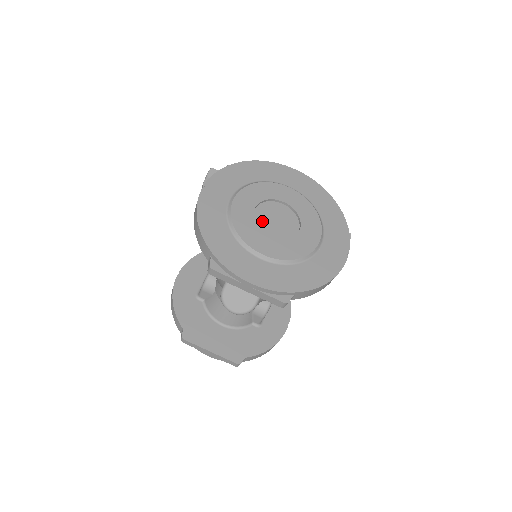
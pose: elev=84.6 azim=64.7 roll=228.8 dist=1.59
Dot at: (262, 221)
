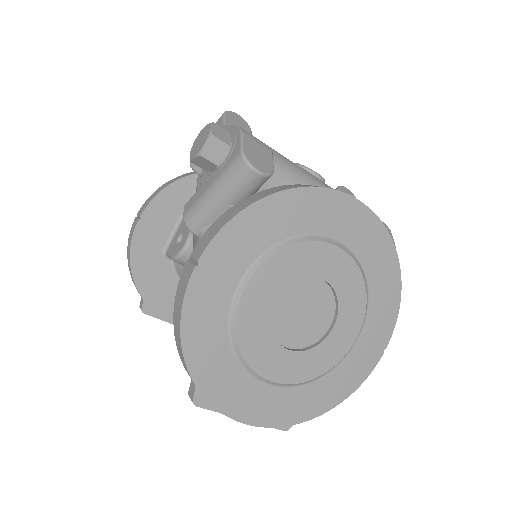
Dot at: (282, 318)
